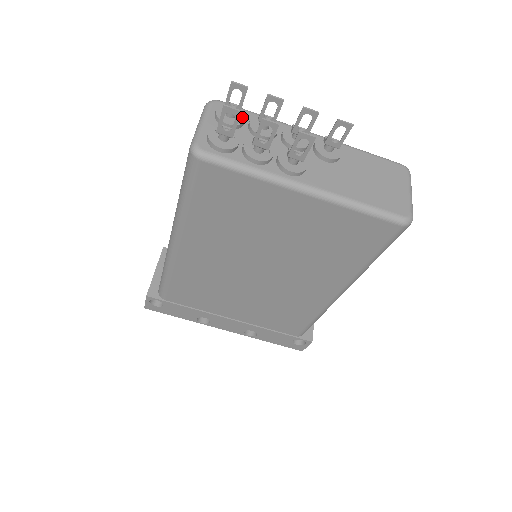
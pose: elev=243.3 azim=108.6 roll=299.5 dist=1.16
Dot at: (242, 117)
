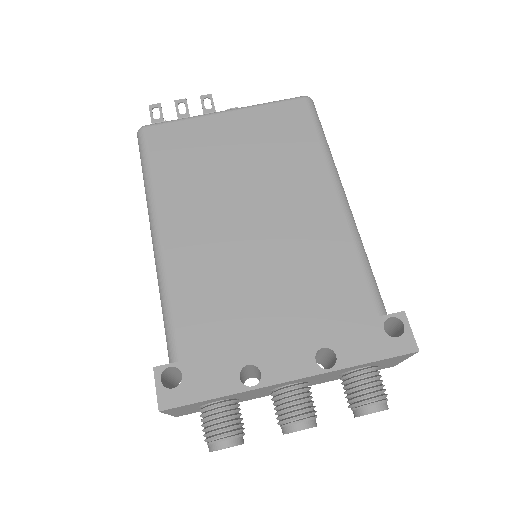
Dot at: occluded
